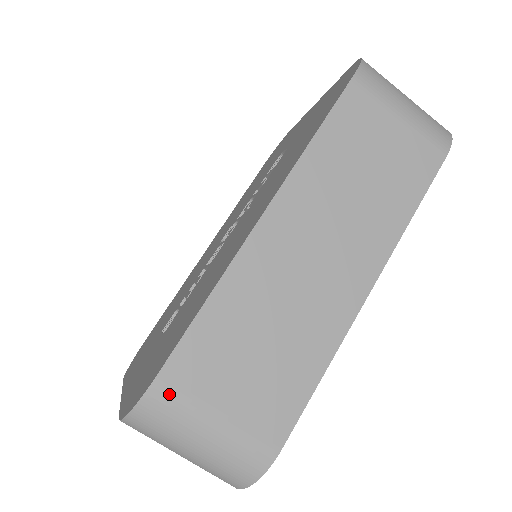
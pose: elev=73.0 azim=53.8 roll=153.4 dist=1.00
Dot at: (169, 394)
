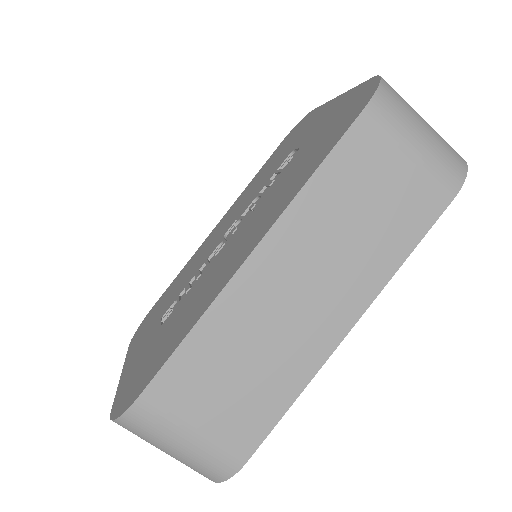
Dot at: (150, 411)
